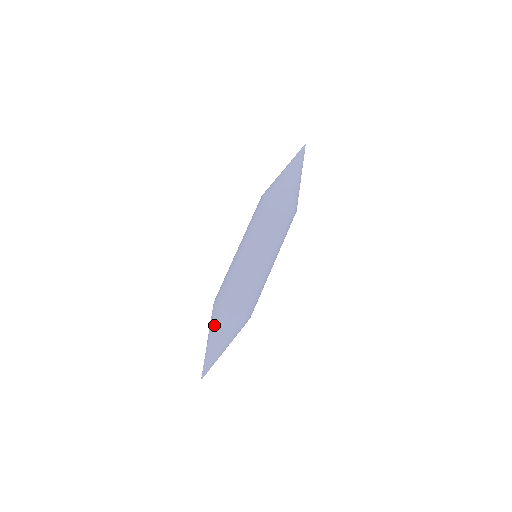
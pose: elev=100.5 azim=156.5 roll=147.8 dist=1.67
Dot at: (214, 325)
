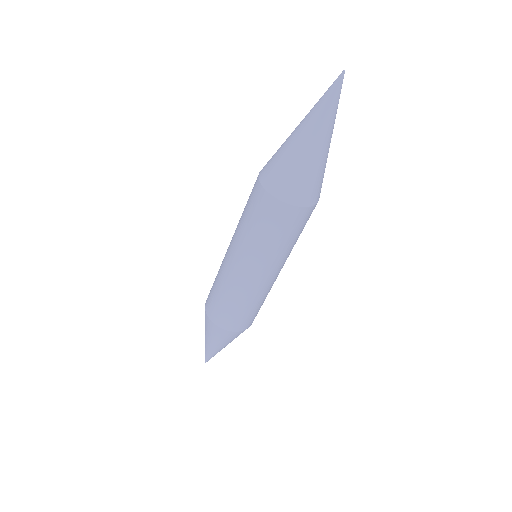
Dot at: (207, 332)
